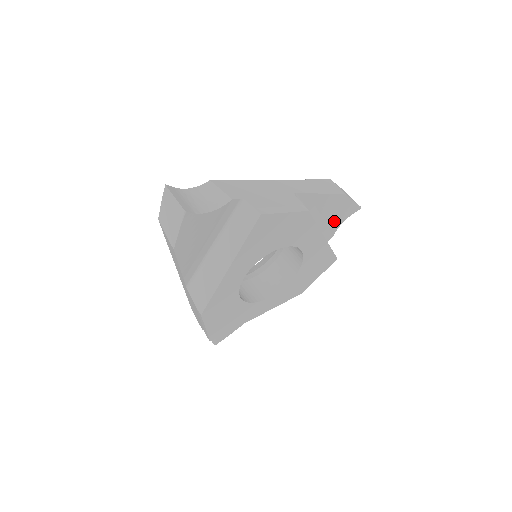
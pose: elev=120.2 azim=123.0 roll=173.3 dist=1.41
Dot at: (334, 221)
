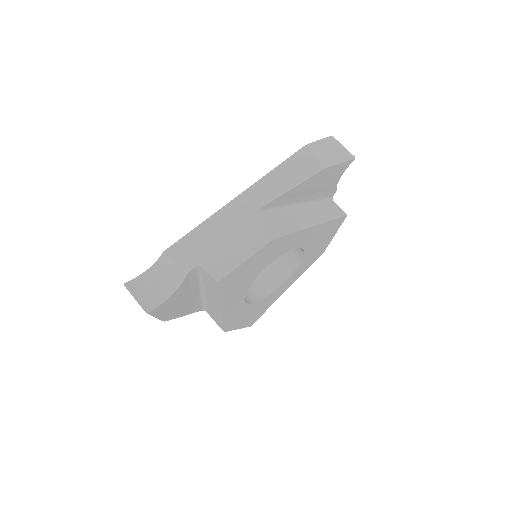
Dot at: (327, 186)
